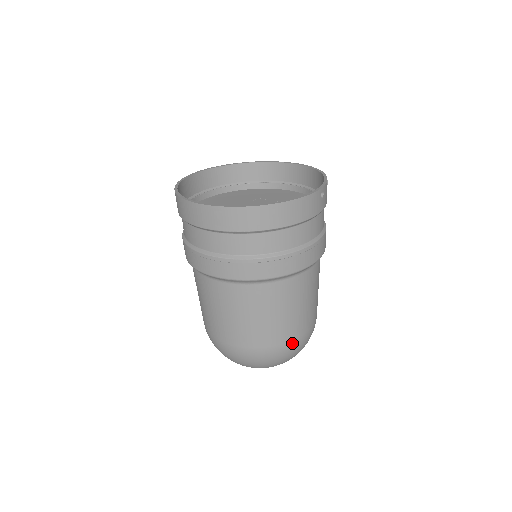
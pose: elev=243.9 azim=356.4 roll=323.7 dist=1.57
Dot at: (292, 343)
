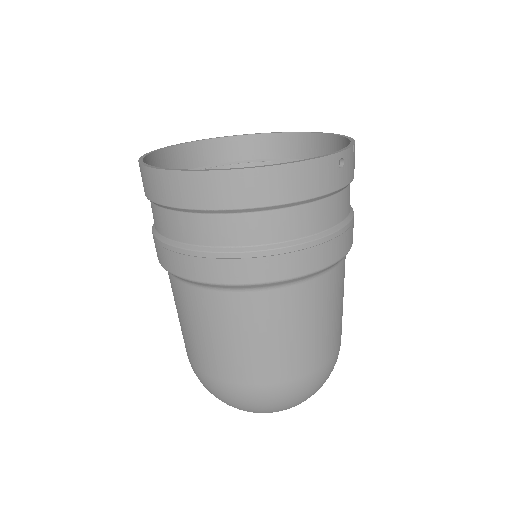
Dot at: (295, 382)
